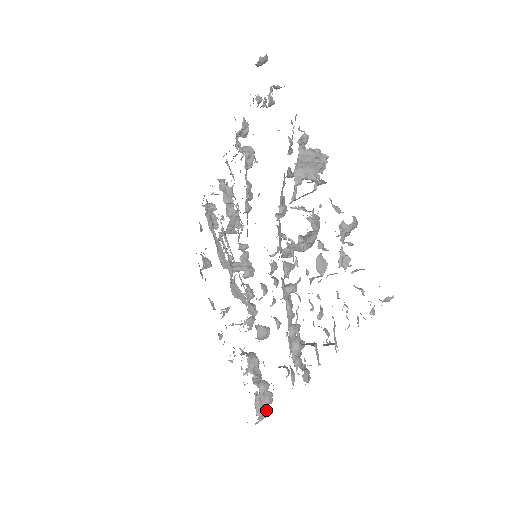
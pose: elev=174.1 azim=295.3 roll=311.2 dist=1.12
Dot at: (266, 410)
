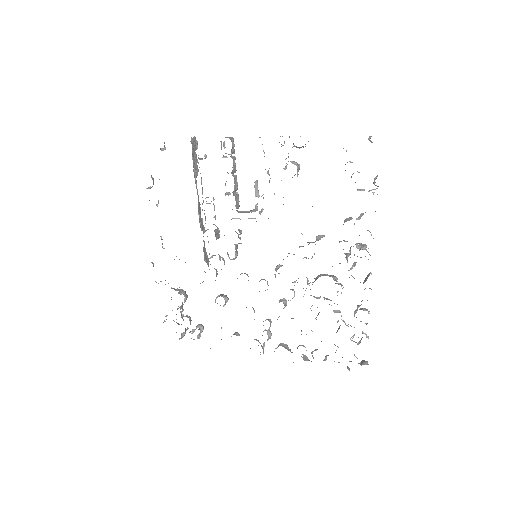
Dot at: occluded
